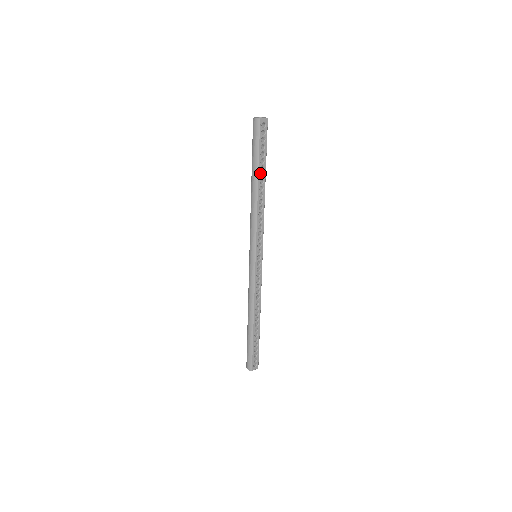
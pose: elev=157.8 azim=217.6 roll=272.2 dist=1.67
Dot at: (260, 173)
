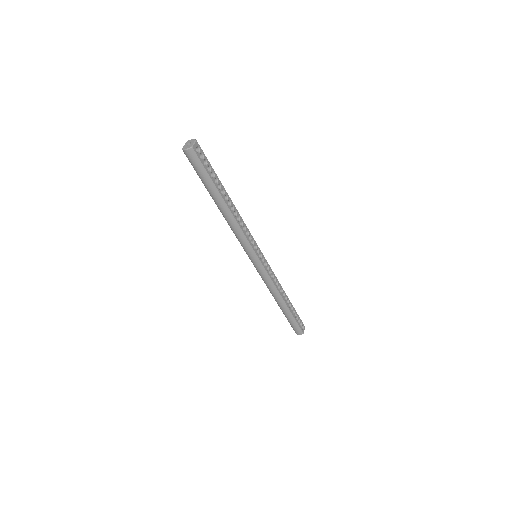
Dot at: occluded
